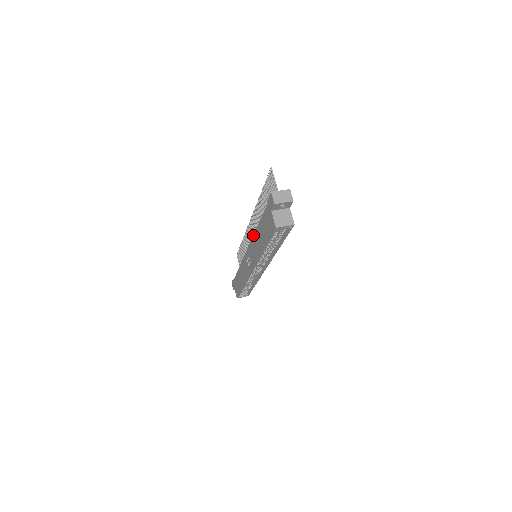
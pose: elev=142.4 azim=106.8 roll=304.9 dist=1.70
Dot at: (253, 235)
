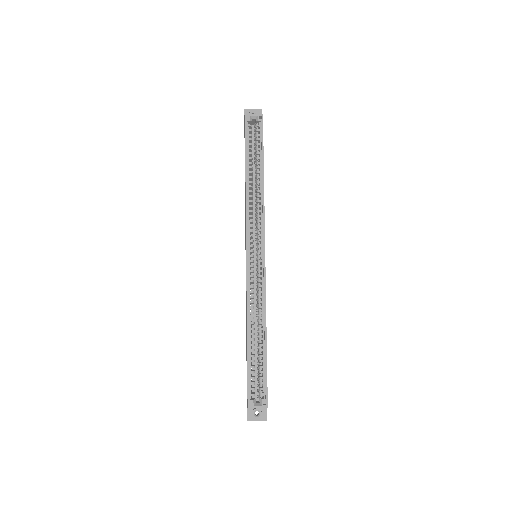
Dot at: occluded
